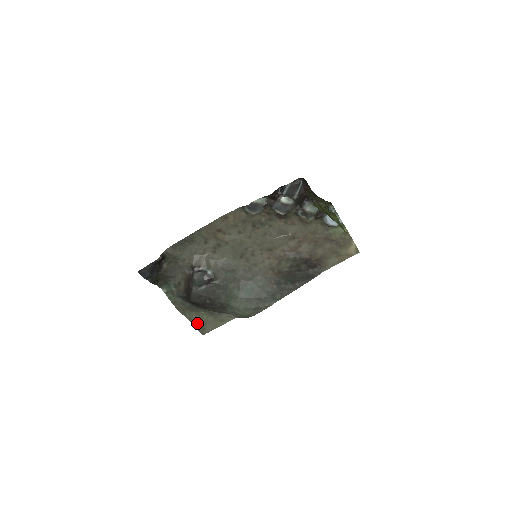
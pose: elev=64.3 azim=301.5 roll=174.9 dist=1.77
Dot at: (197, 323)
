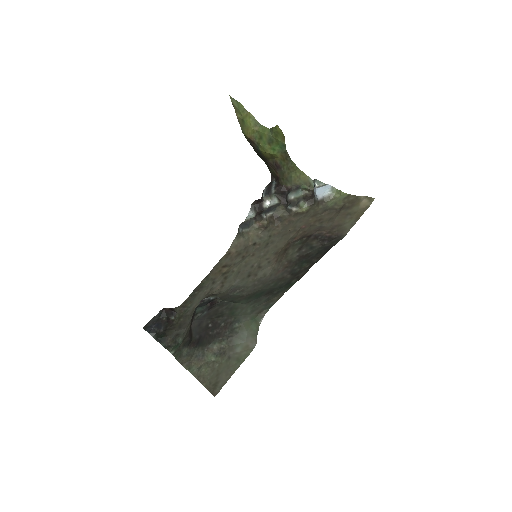
Dot at: (208, 380)
